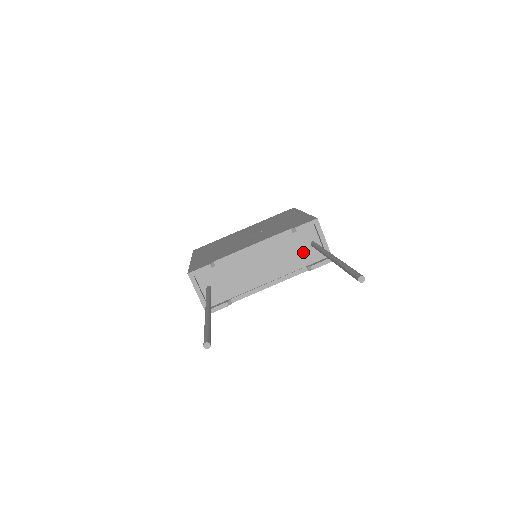
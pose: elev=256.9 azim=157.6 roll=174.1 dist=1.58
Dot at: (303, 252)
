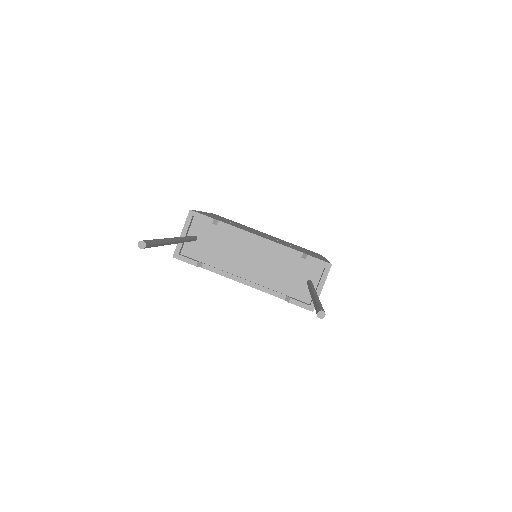
Dot at: (295, 281)
